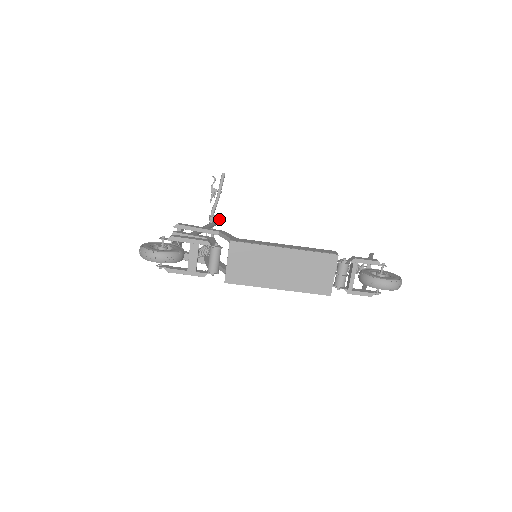
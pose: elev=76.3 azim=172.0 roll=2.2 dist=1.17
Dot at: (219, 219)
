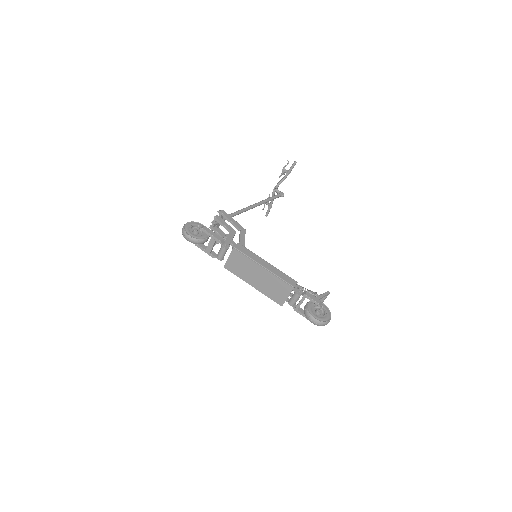
Dot at: (276, 195)
